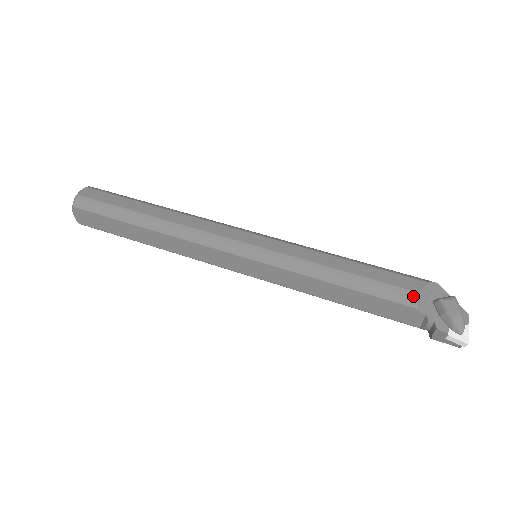
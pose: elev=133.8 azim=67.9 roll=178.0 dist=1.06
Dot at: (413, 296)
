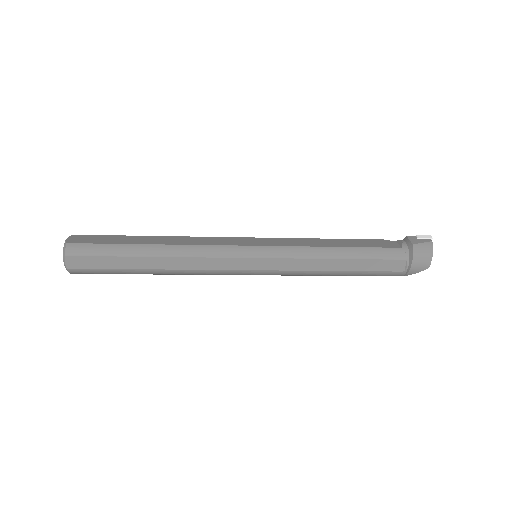
Dot at: occluded
